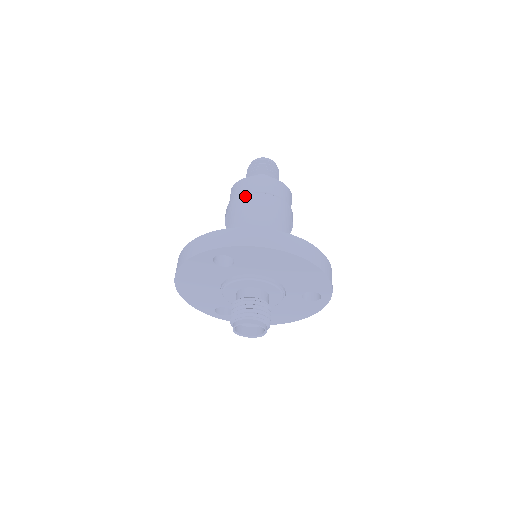
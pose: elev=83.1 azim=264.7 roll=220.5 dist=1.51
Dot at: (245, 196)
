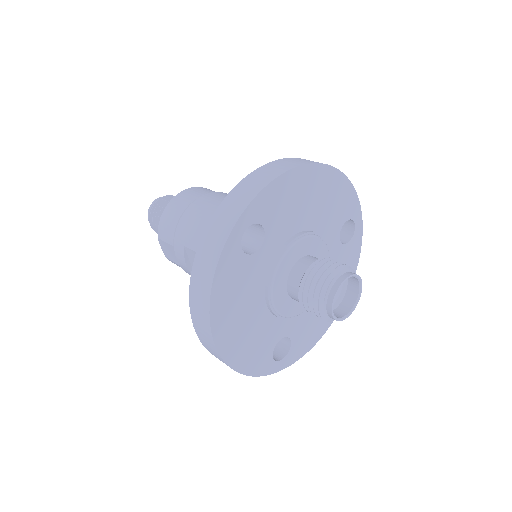
Dot at: (186, 213)
